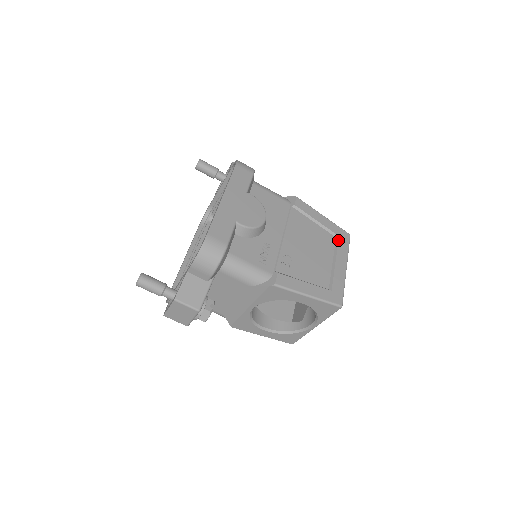
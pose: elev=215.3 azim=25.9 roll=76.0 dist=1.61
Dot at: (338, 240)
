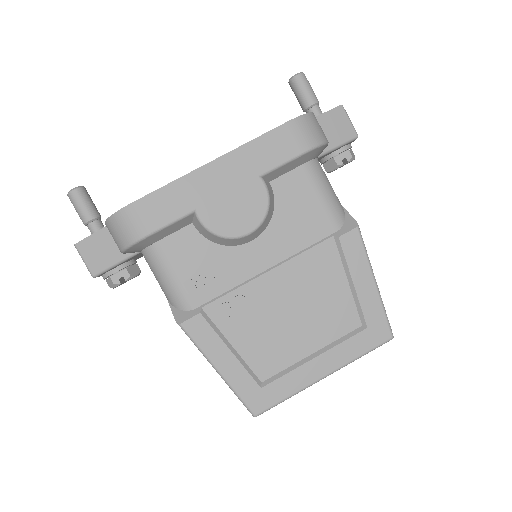
Dot at: (358, 332)
